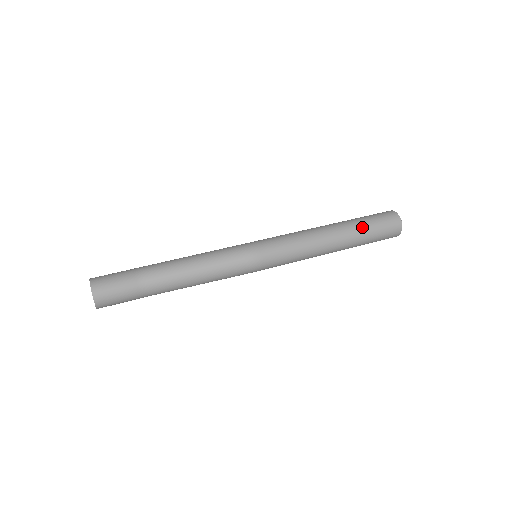
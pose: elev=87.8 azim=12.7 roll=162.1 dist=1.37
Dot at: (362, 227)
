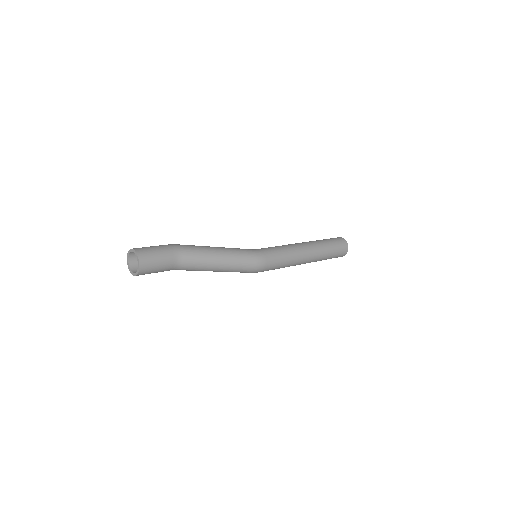
Dot at: (327, 254)
